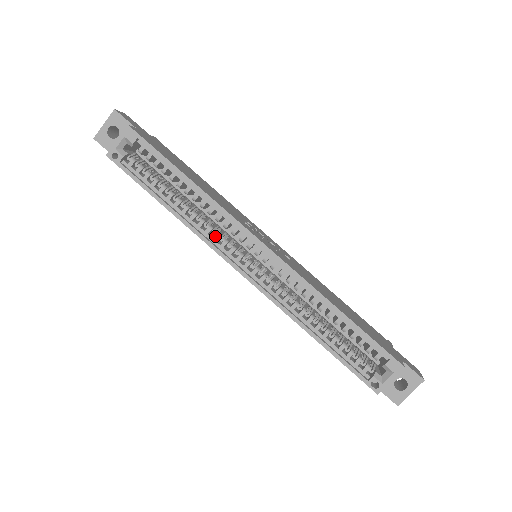
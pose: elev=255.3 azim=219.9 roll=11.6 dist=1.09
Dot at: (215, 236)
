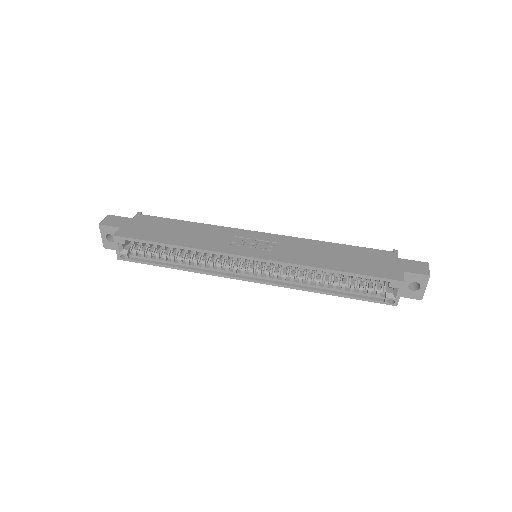
Dot at: (218, 267)
